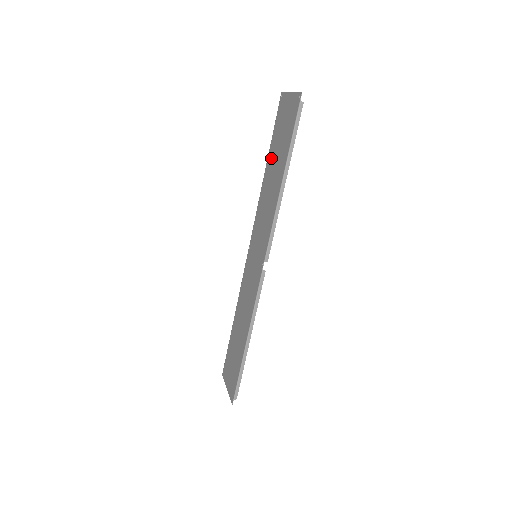
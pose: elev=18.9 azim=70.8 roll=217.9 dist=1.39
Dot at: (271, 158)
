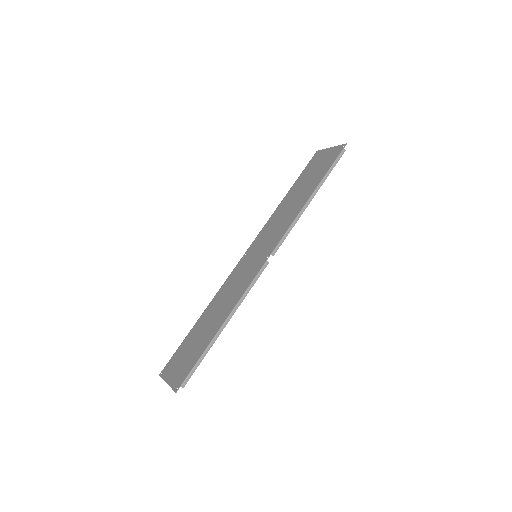
Dot at: (295, 188)
